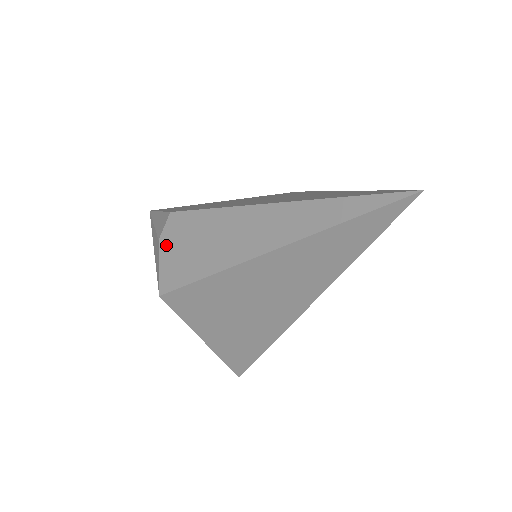
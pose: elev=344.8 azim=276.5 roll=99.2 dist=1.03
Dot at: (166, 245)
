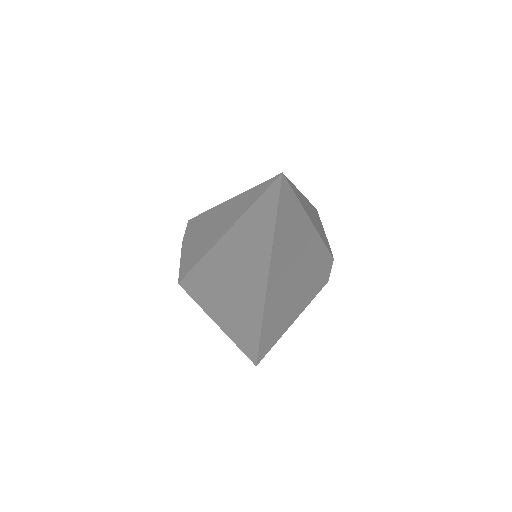
Dot at: (184, 245)
